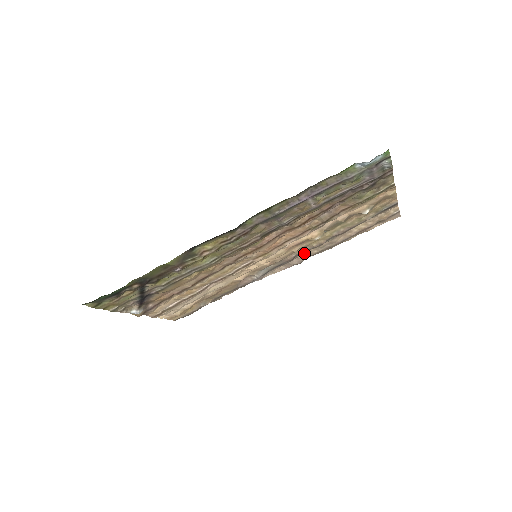
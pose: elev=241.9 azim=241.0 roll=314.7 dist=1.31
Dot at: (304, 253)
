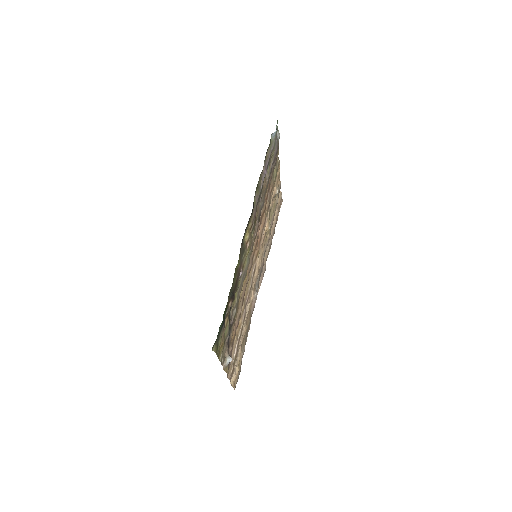
Dot at: occluded
